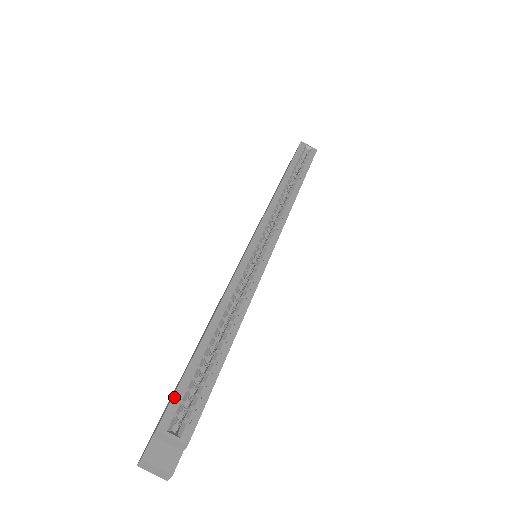
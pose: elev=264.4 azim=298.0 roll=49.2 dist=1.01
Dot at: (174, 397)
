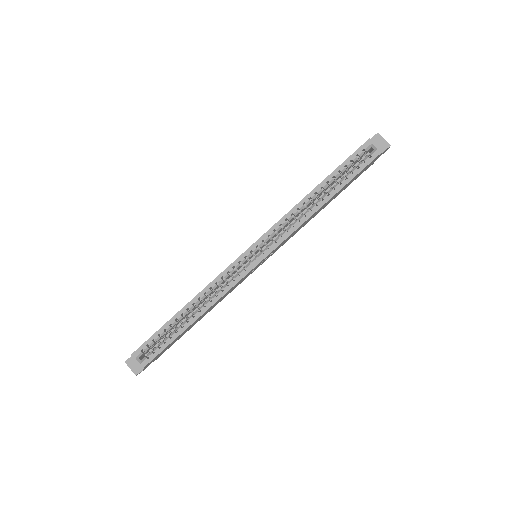
Dot at: (145, 342)
